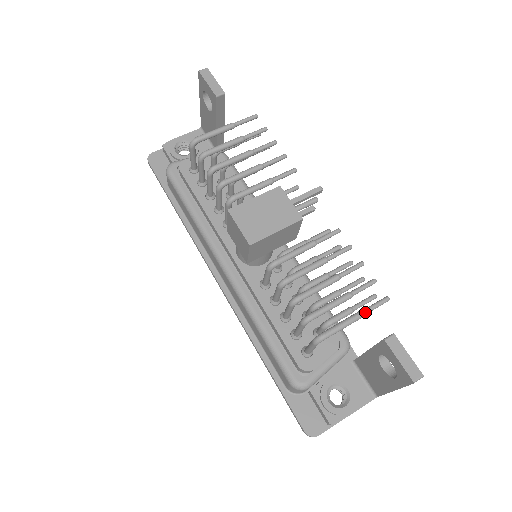
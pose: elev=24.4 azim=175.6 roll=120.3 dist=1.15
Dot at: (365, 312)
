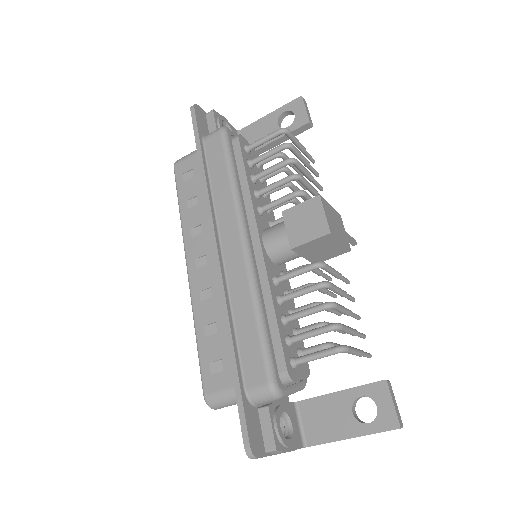
Dot at: (364, 353)
